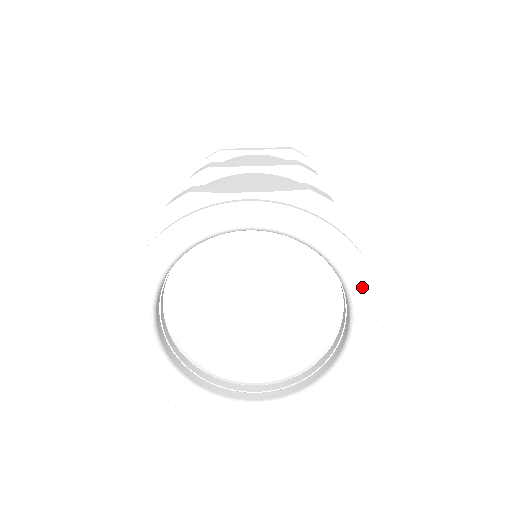
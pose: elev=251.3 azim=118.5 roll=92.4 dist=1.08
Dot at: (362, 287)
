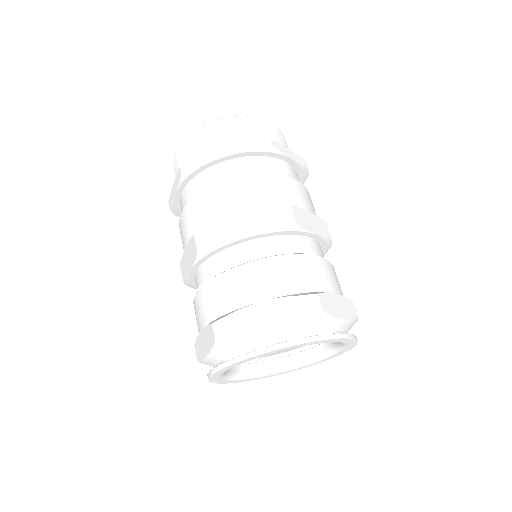
Dot at: (335, 355)
